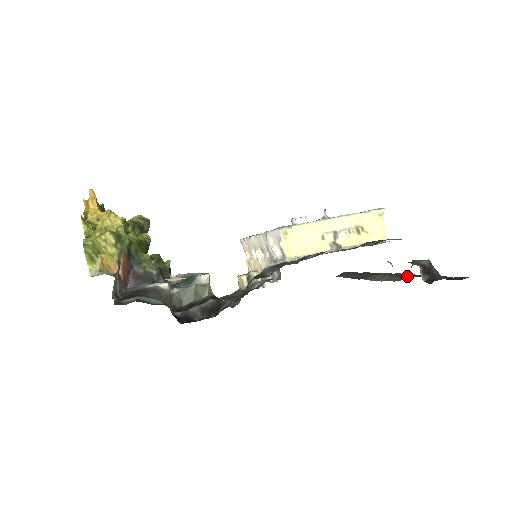
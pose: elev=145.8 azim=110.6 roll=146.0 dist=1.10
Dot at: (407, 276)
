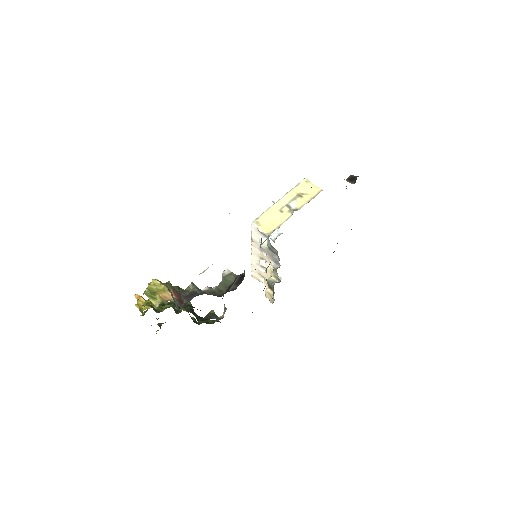
Dot at: occluded
